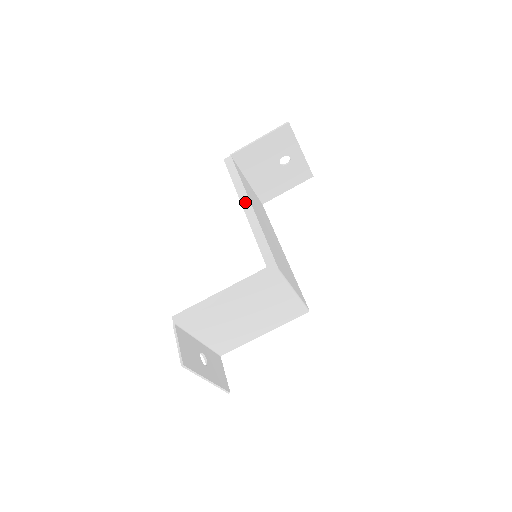
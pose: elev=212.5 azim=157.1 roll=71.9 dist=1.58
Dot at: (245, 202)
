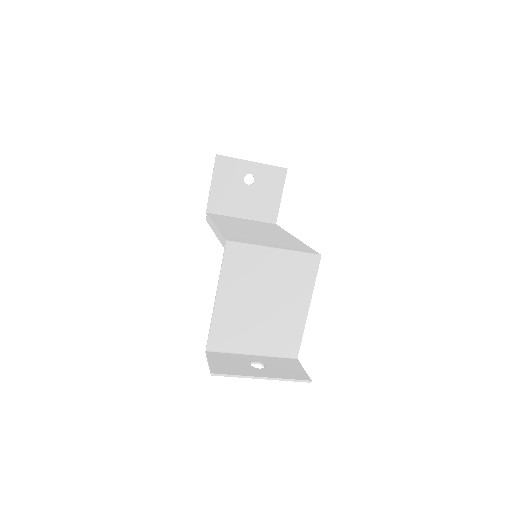
Dot at: (213, 227)
